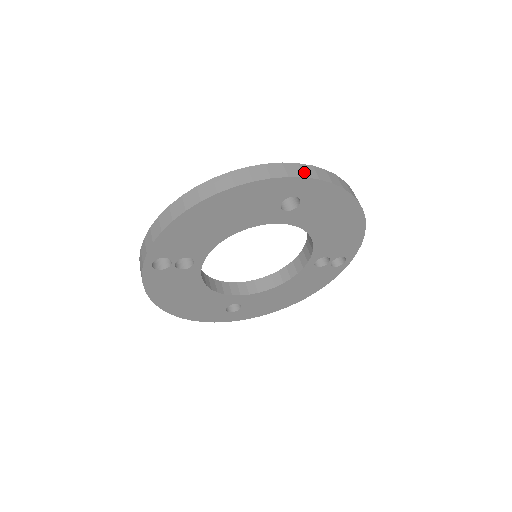
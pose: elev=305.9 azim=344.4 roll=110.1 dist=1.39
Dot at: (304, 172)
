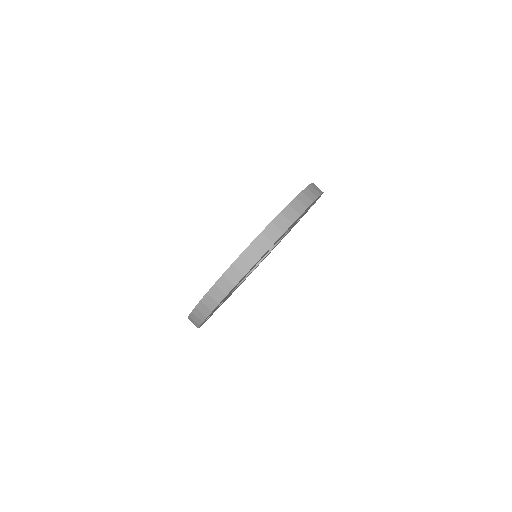
Dot at: (271, 238)
